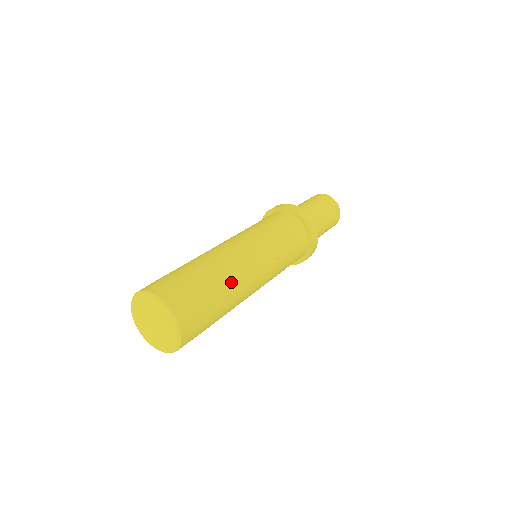
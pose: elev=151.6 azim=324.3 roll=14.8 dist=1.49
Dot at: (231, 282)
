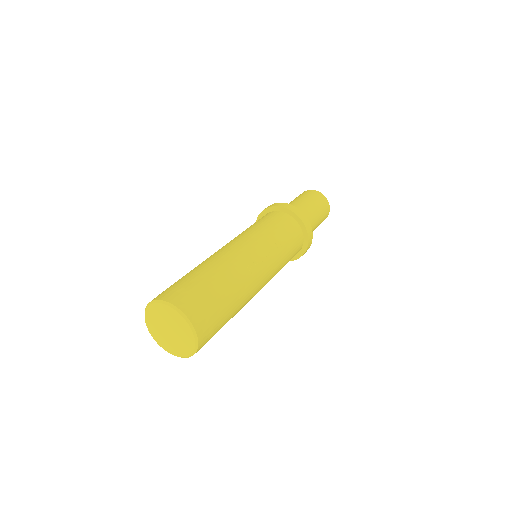
Dot at: (232, 276)
